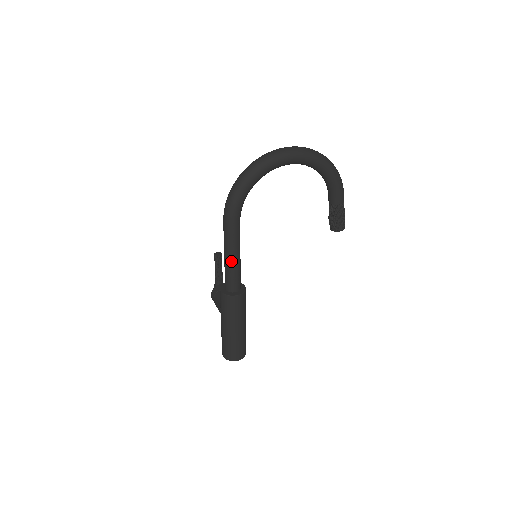
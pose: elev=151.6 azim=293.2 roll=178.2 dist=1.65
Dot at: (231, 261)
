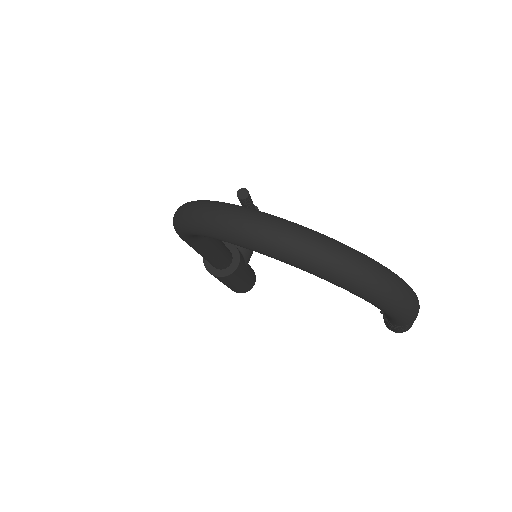
Dot at: occluded
